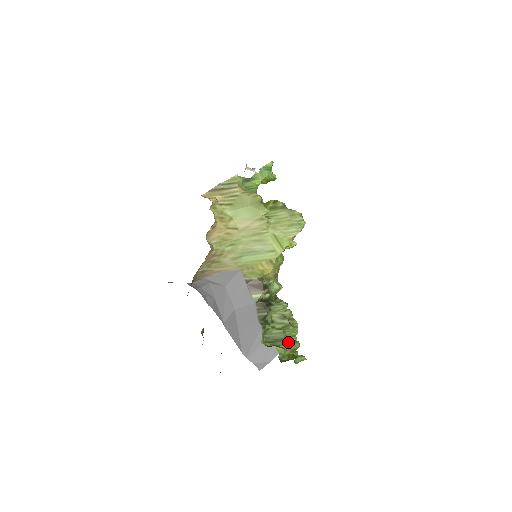
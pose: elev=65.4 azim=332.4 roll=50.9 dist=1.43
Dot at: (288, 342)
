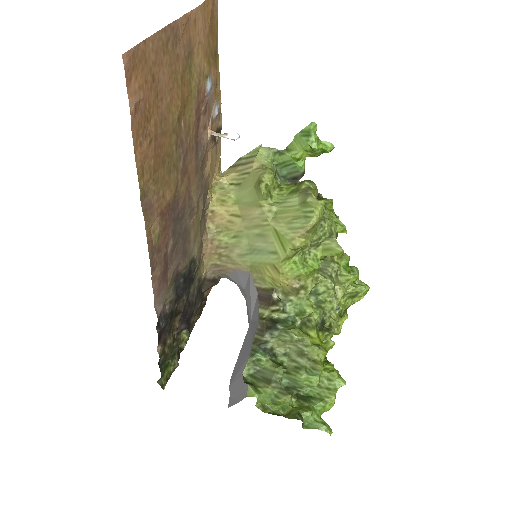
Dot at: (275, 388)
